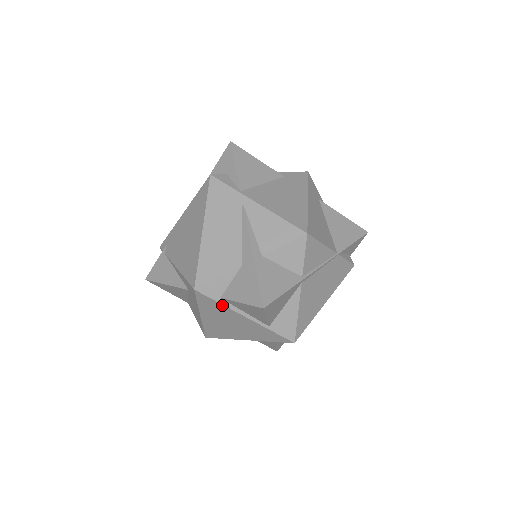
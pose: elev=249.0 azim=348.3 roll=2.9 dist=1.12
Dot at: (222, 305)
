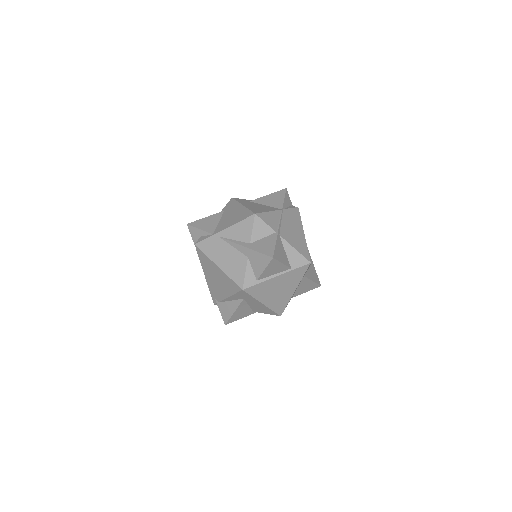
Dot at: (261, 283)
